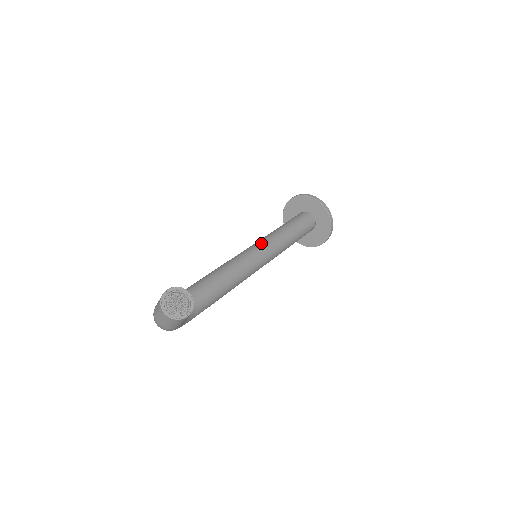
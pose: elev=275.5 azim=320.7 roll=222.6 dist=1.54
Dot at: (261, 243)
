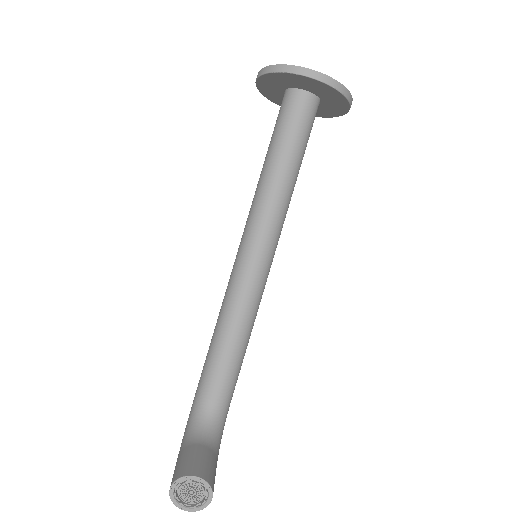
Dot at: (252, 230)
